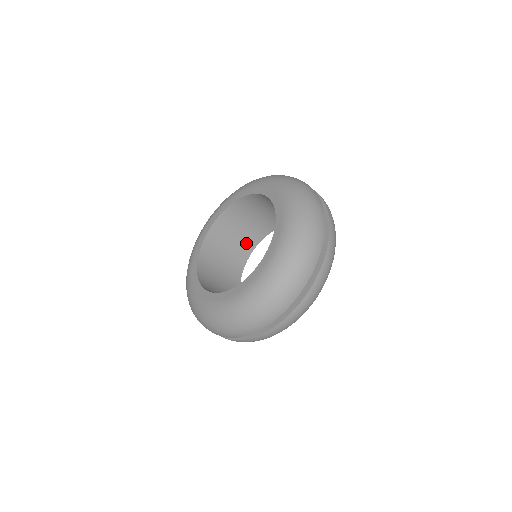
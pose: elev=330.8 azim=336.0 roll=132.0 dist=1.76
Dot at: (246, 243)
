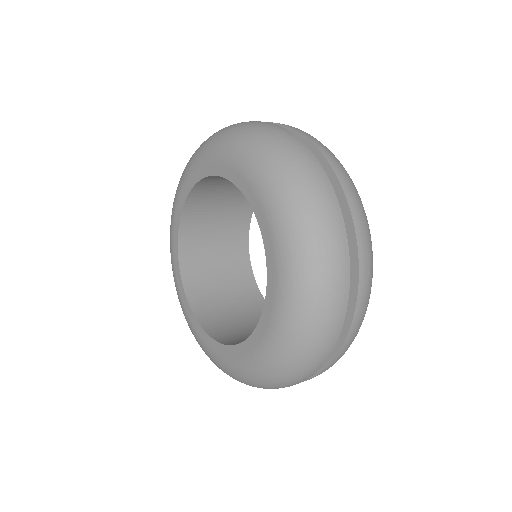
Dot at: (236, 267)
